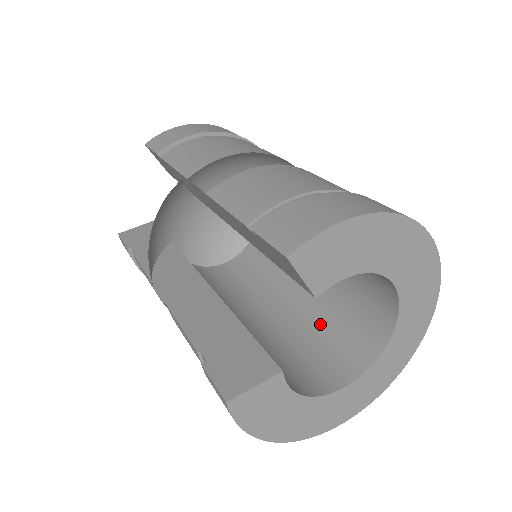
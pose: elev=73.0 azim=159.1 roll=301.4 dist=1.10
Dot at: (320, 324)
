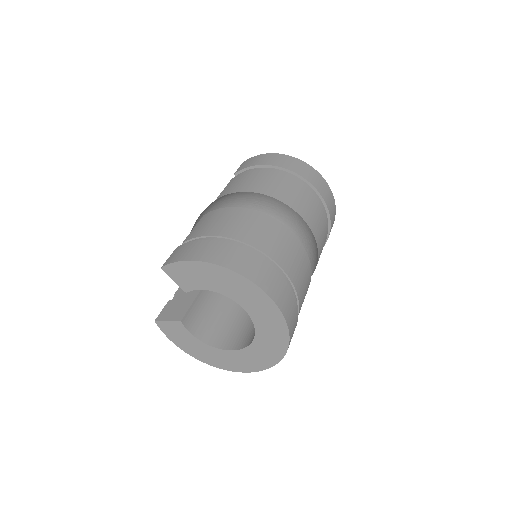
Dot at: occluded
